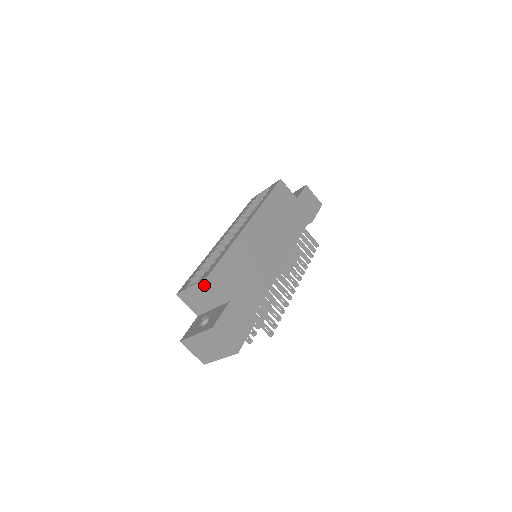
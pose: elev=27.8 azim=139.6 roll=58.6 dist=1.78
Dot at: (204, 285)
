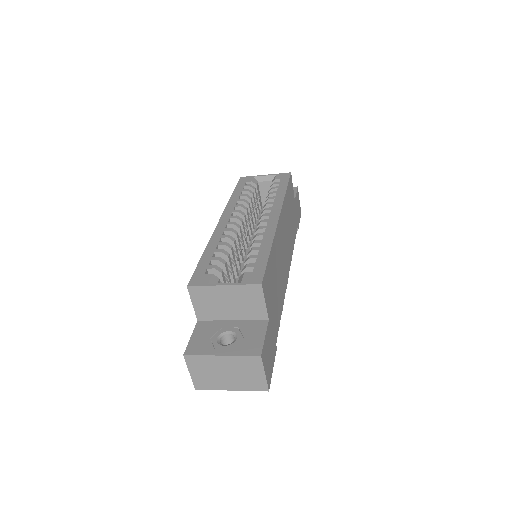
Dot at: (247, 291)
